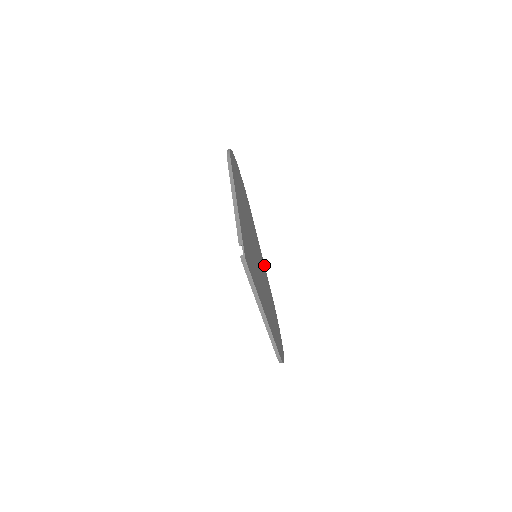
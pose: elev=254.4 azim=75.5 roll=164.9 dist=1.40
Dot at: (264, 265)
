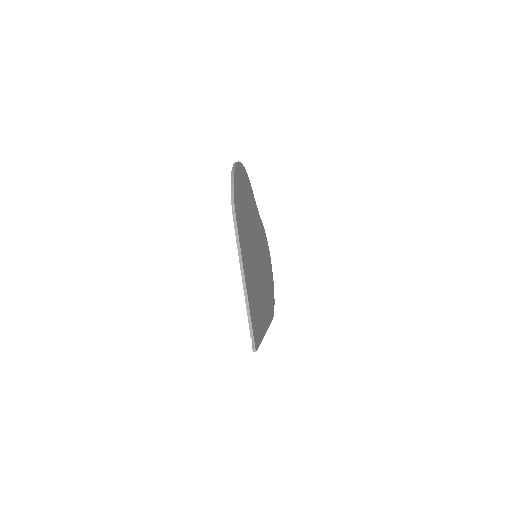
Dot at: (259, 215)
